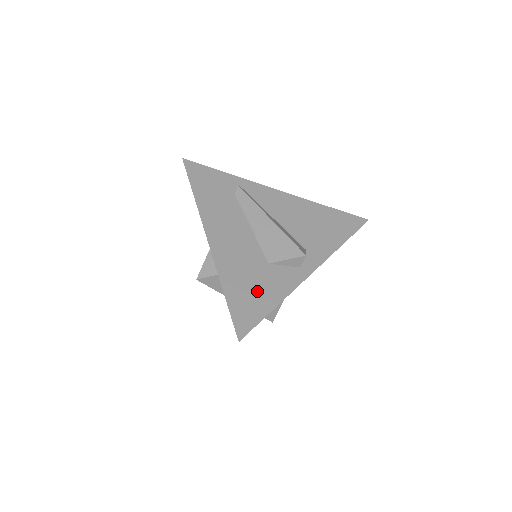
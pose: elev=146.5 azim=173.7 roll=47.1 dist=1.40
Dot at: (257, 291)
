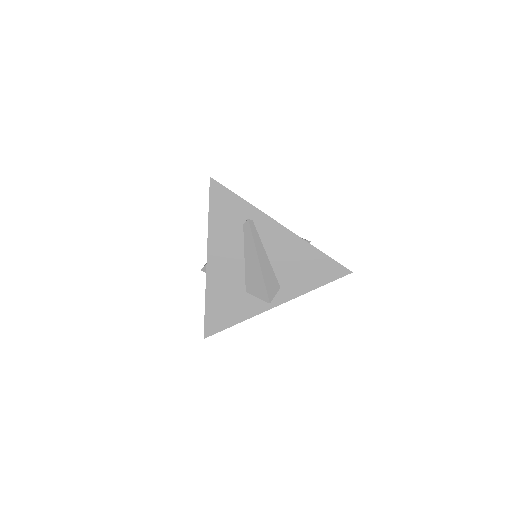
Dot at: (228, 310)
